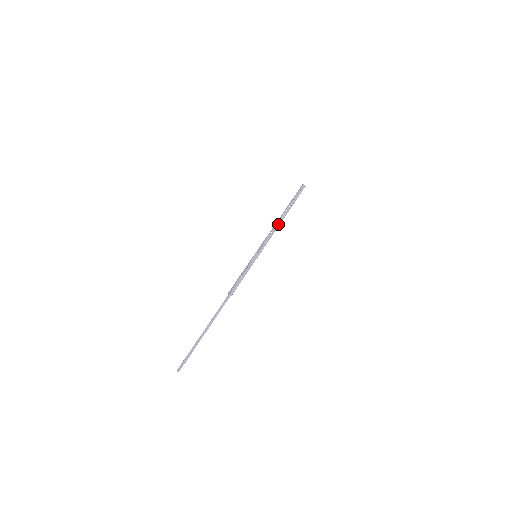
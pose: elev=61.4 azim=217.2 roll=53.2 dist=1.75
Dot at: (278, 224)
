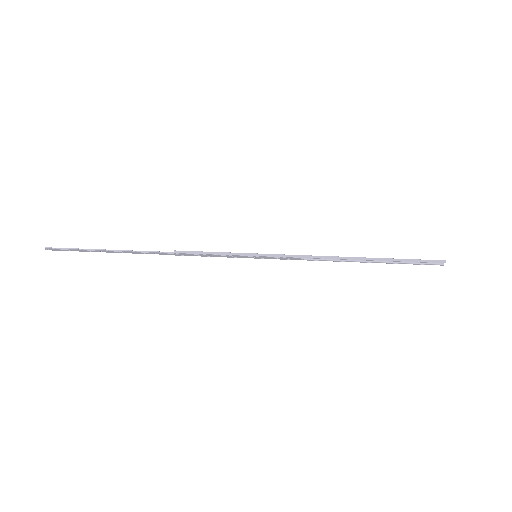
Dot at: (335, 258)
